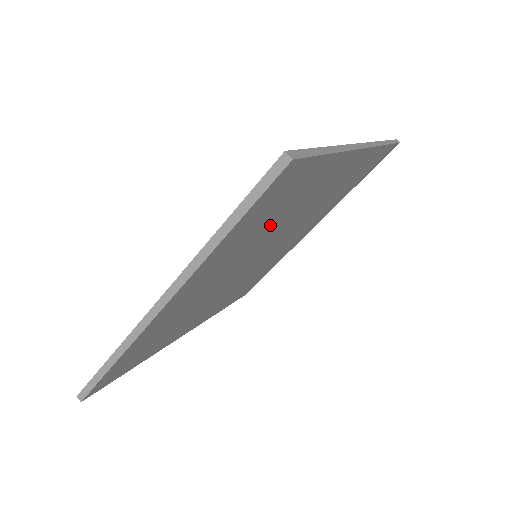
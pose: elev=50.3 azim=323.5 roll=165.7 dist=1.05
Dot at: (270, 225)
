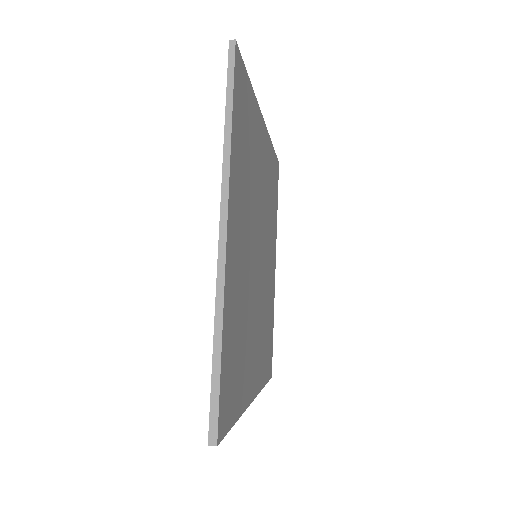
Dot at: (243, 324)
